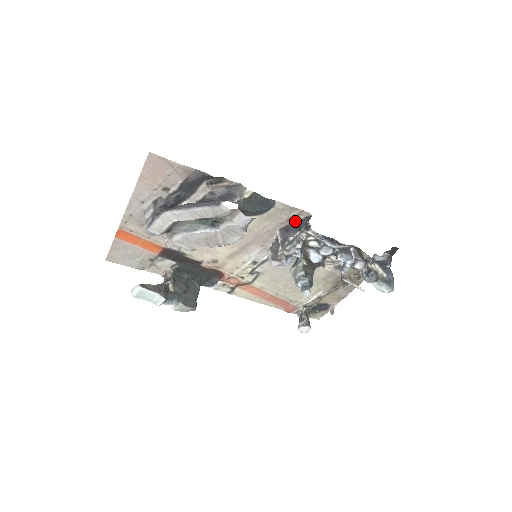
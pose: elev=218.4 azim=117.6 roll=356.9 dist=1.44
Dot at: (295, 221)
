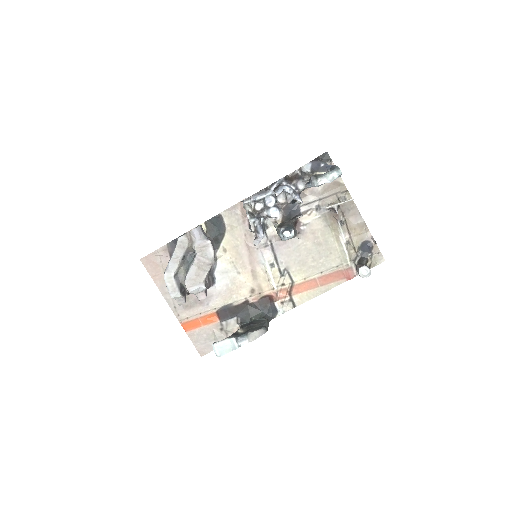
Dot at: occluded
